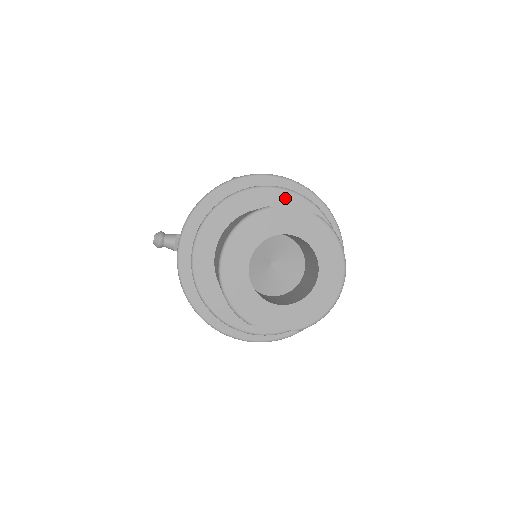
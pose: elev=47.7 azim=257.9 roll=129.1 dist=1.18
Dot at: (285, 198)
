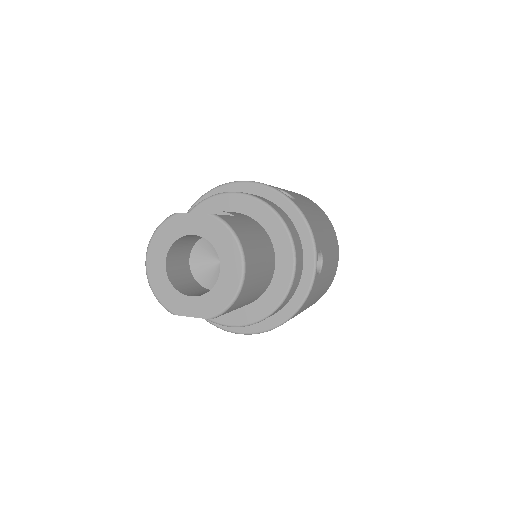
Dot at: (238, 201)
